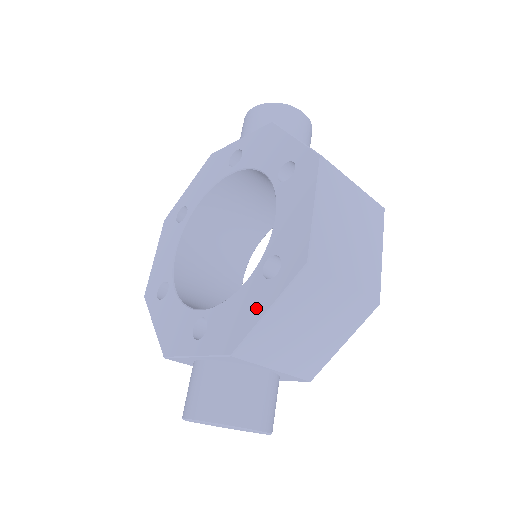
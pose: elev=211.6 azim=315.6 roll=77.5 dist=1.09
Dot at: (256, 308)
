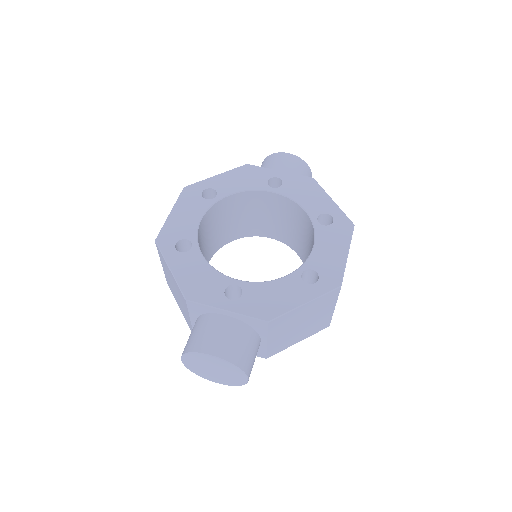
Dot at: (295, 298)
